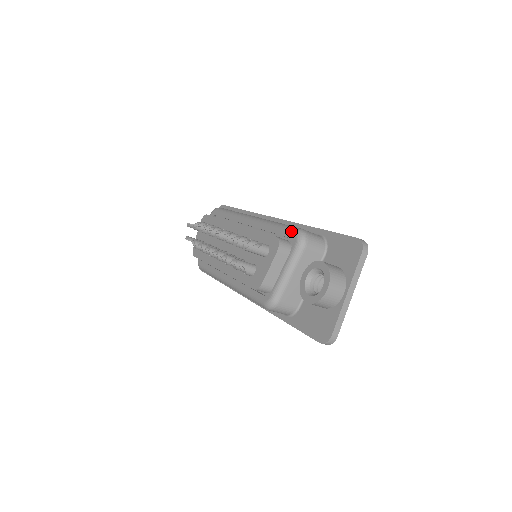
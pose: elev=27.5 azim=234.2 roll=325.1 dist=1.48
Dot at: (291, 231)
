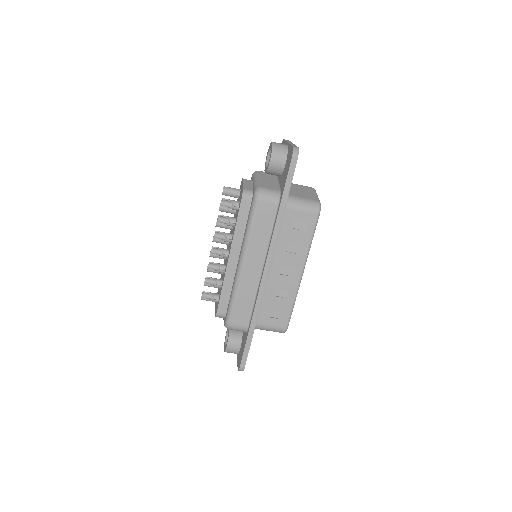
Dot at: occluded
